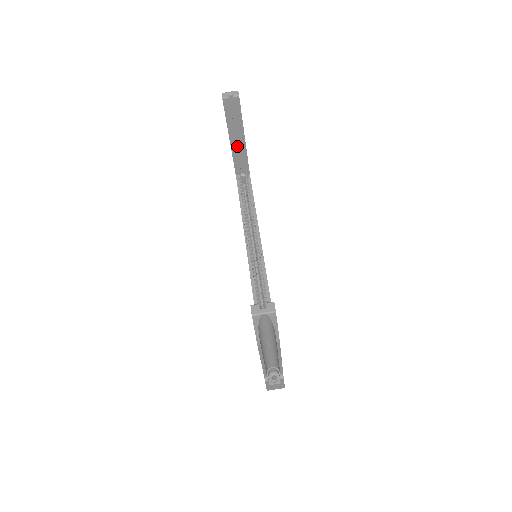
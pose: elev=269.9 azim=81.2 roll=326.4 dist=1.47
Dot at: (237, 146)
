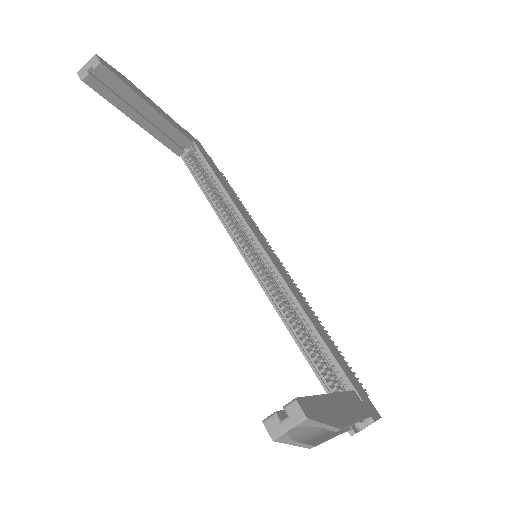
Dot at: (153, 123)
